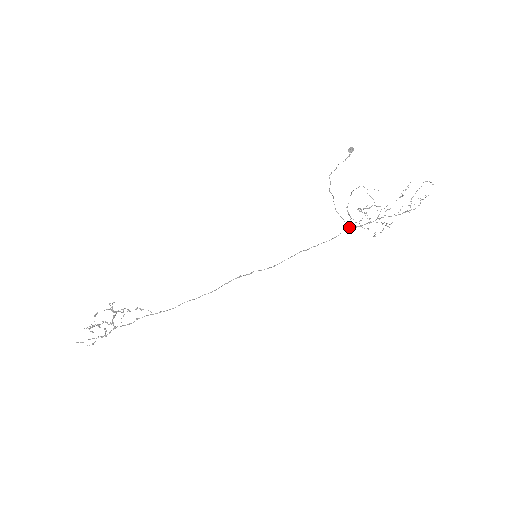
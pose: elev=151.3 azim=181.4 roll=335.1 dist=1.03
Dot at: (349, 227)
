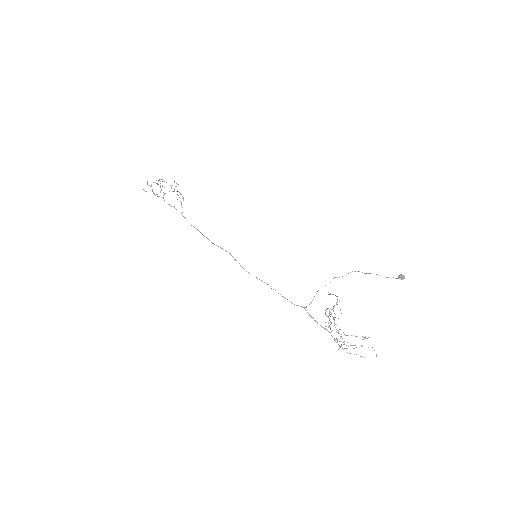
Dot at: occluded
